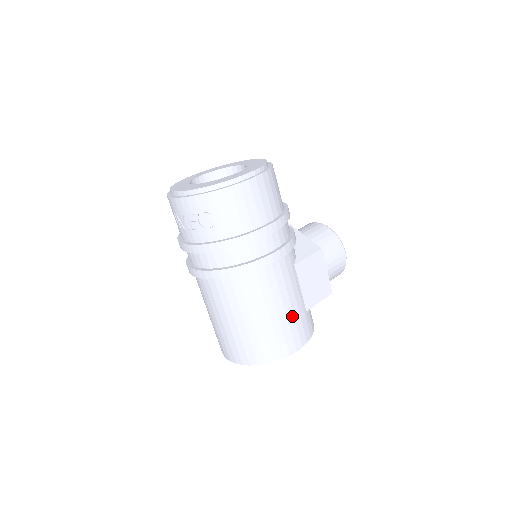
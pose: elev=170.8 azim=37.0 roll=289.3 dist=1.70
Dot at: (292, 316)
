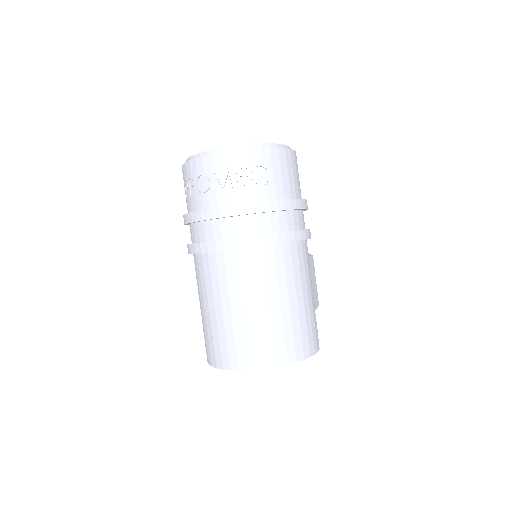
Dot at: (314, 308)
